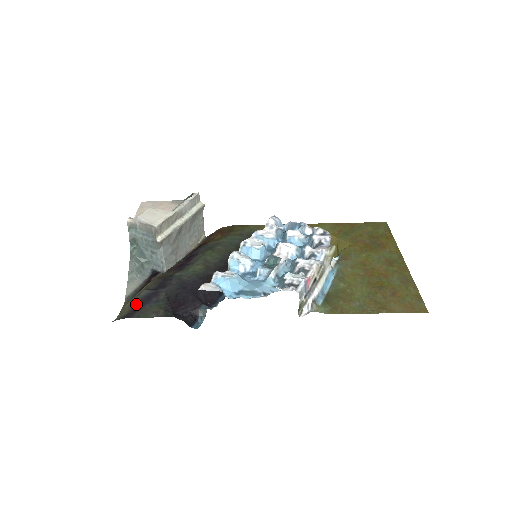
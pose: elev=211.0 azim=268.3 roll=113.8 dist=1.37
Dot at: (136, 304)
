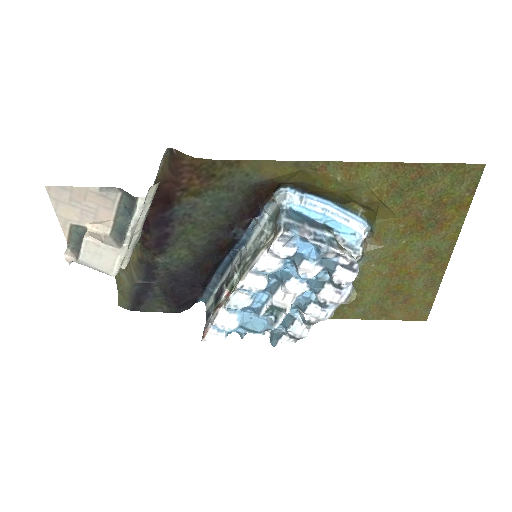
Dot at: (134, 298)
